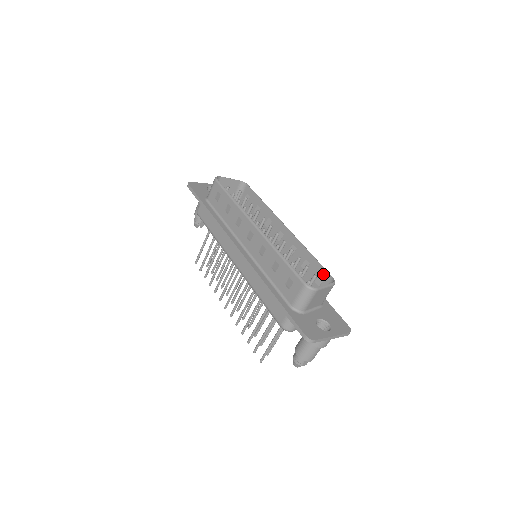
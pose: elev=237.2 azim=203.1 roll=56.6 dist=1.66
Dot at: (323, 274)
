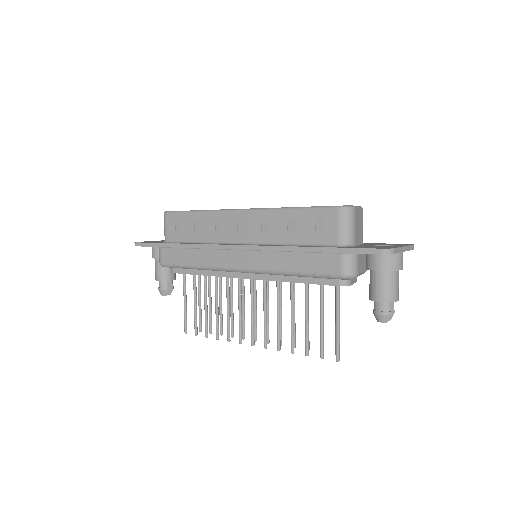
Dot at: occluded
